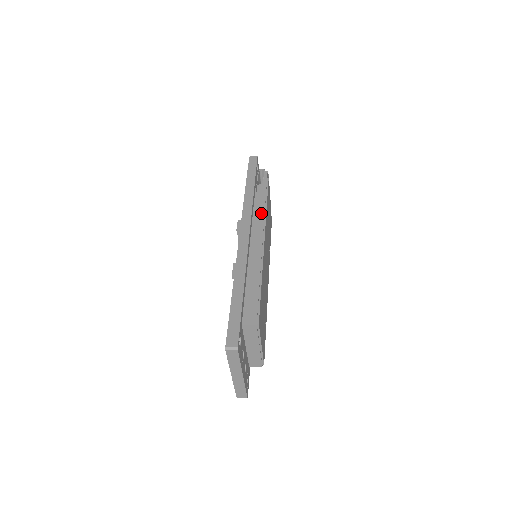
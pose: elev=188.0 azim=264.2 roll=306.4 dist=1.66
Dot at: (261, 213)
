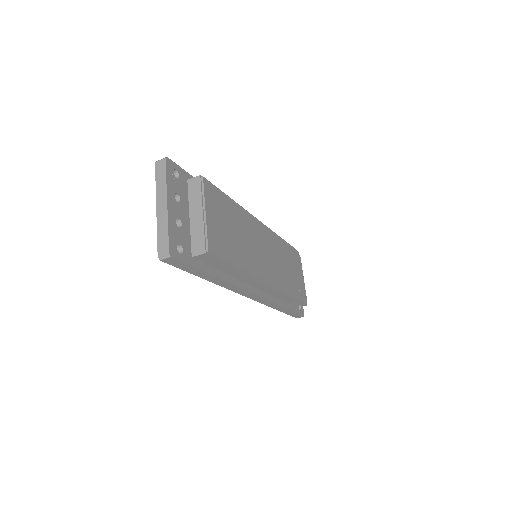
Dot at: occluded
